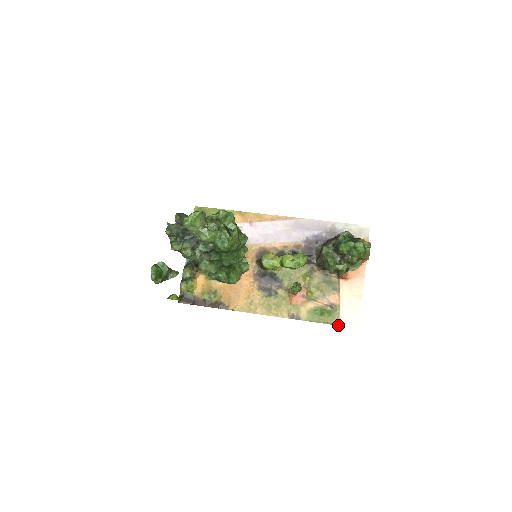
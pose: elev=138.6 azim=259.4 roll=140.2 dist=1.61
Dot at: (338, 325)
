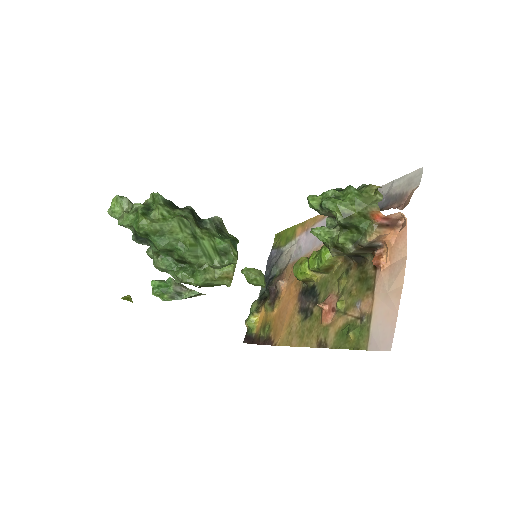
Dot at: (365, 349)
